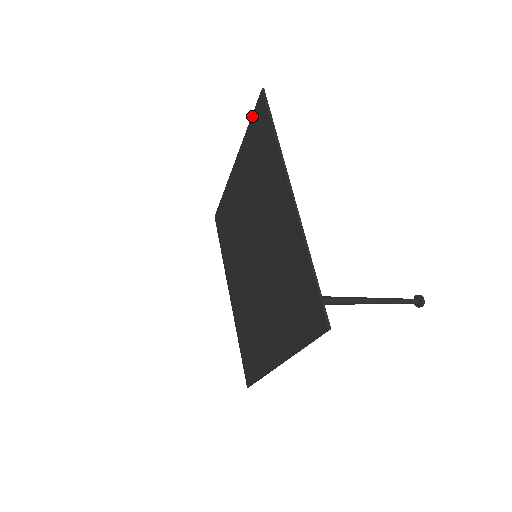
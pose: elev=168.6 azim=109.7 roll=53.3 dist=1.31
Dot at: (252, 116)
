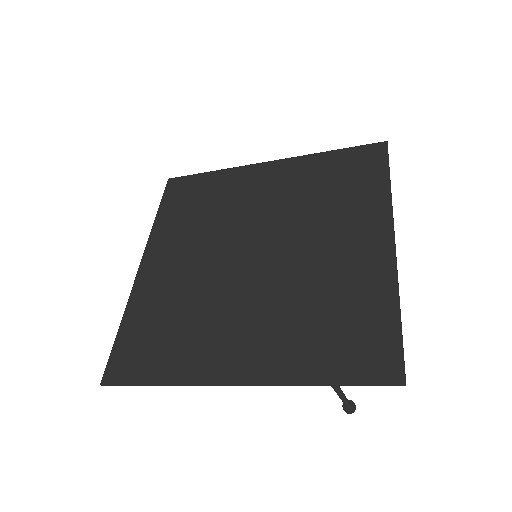
Dot at: (349, 148)
